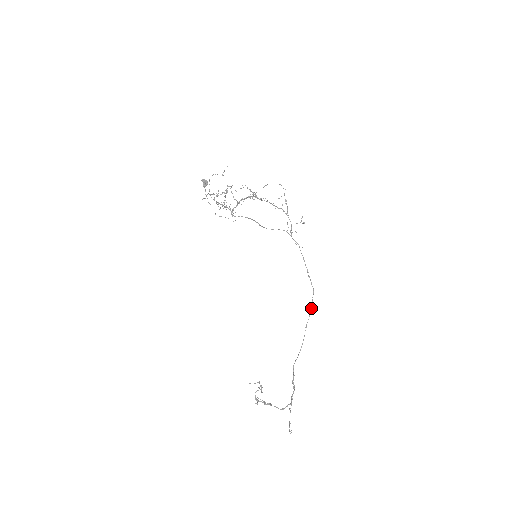
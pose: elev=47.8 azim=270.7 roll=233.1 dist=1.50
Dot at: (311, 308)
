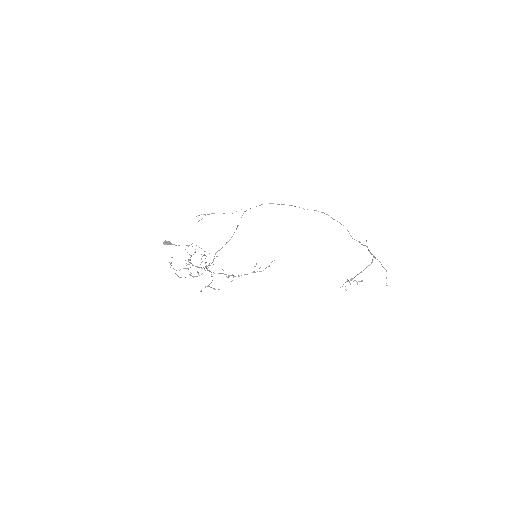
Dot at: occluded
